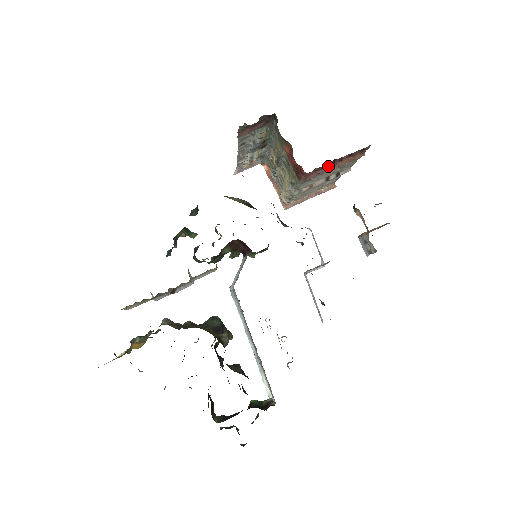
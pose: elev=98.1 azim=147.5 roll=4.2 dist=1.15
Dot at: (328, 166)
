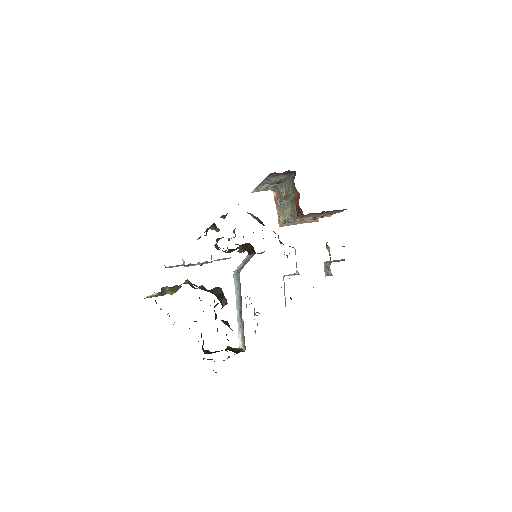
Dot at: (318, 213)
